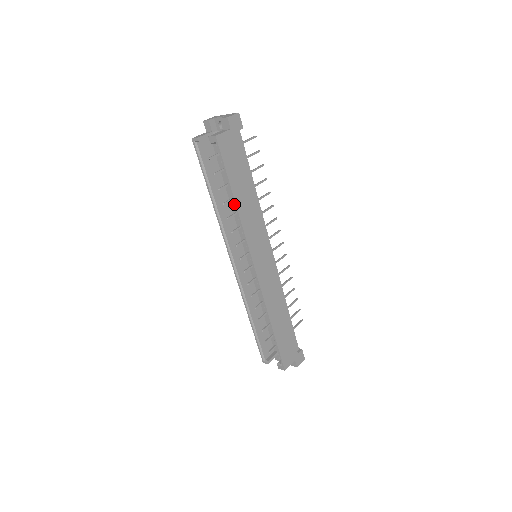
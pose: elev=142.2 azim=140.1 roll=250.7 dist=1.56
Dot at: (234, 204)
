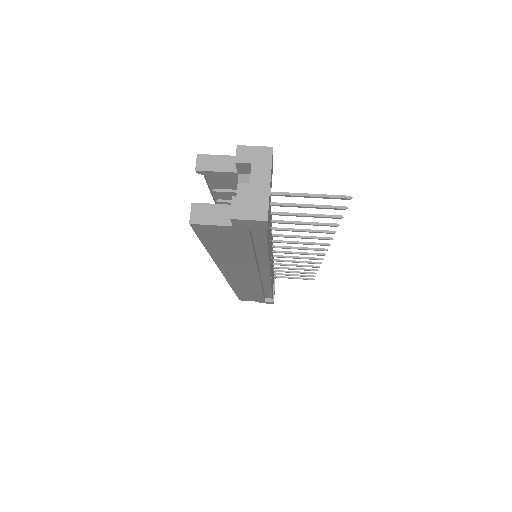
Dot at: occluded
